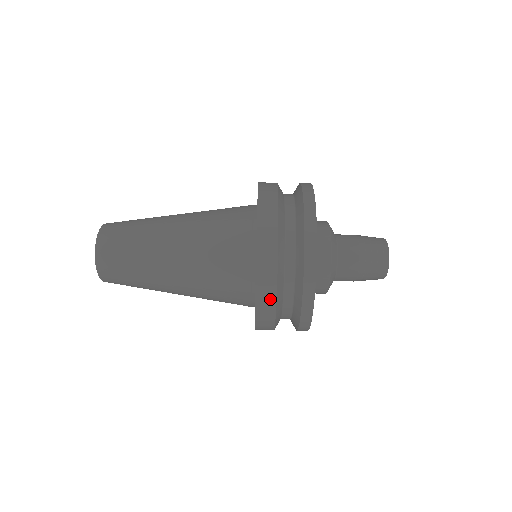
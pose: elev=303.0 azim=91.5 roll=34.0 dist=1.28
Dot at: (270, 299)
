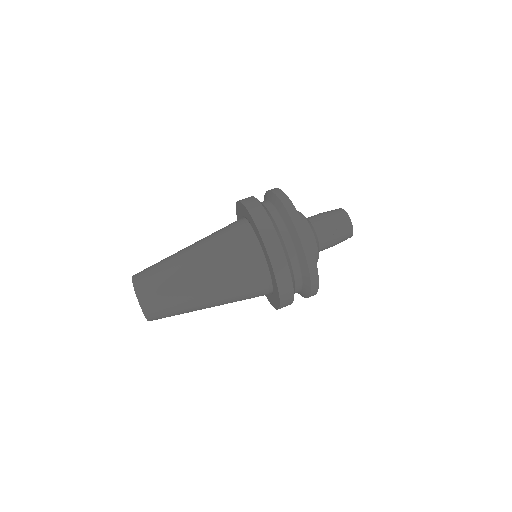
Dot at: (290, 299)
